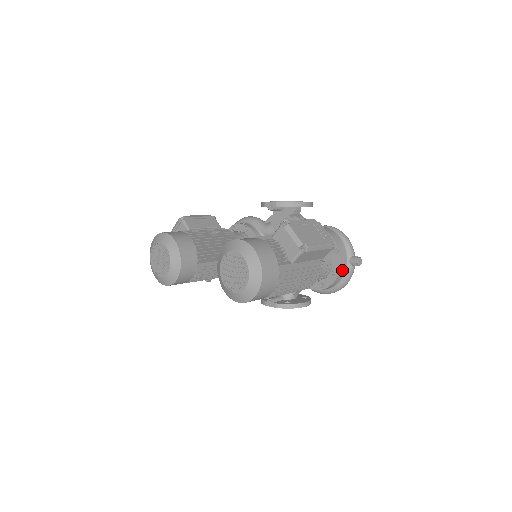
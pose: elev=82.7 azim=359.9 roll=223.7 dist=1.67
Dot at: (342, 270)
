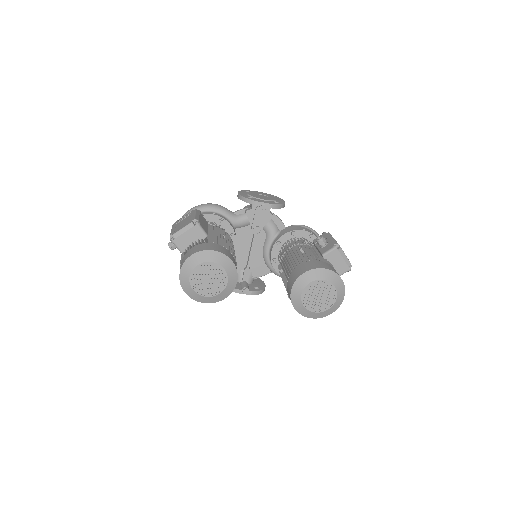
Dot at: occluded
